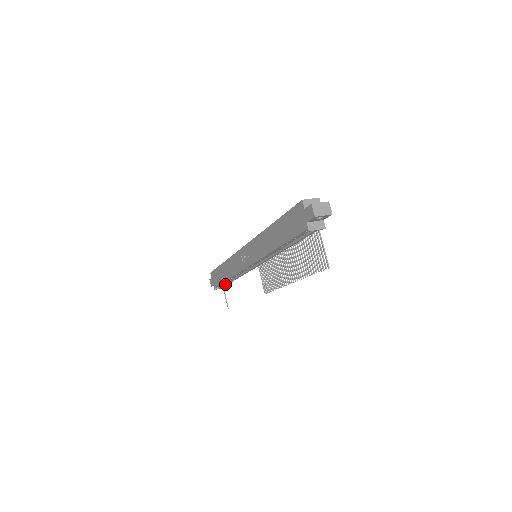
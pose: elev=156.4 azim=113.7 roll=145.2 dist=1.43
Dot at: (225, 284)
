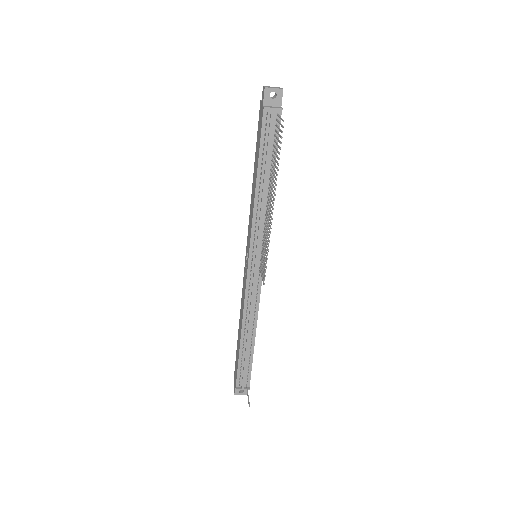
Dot at: (244, 364)
